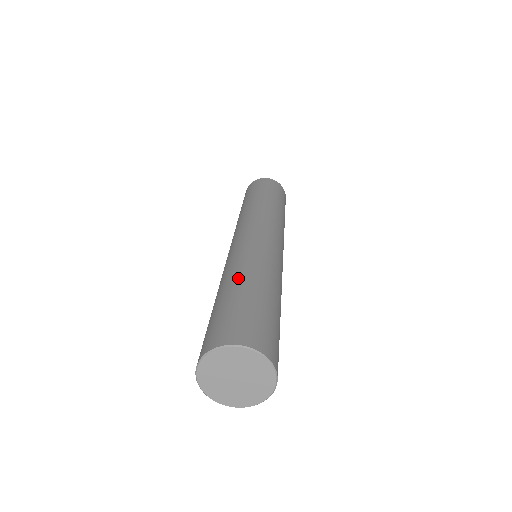
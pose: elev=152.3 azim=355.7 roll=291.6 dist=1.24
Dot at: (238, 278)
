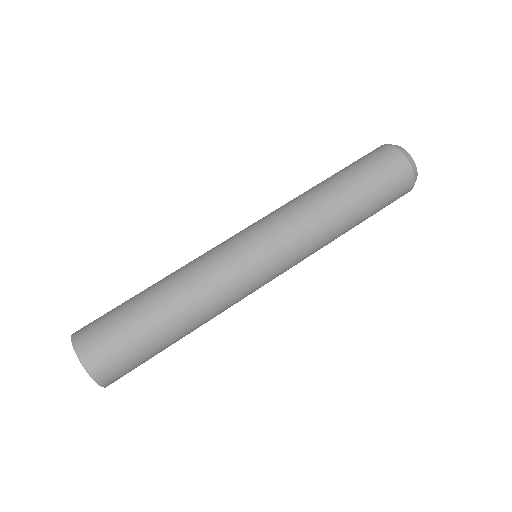
Dot at: (172, 307)
